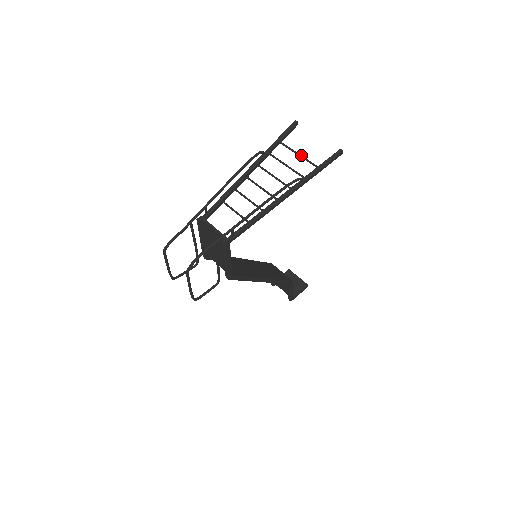
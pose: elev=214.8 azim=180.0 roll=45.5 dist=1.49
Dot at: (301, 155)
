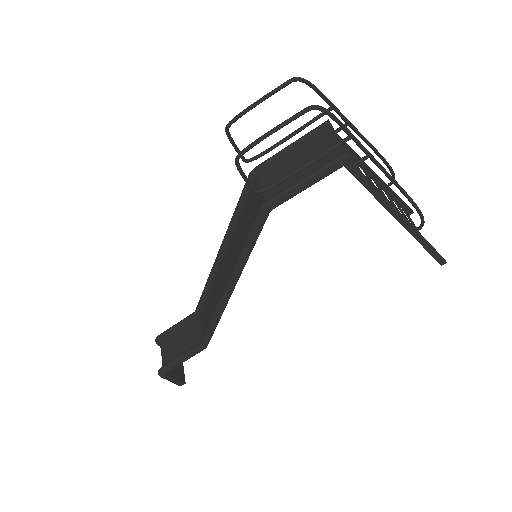
Dot at: occluded
